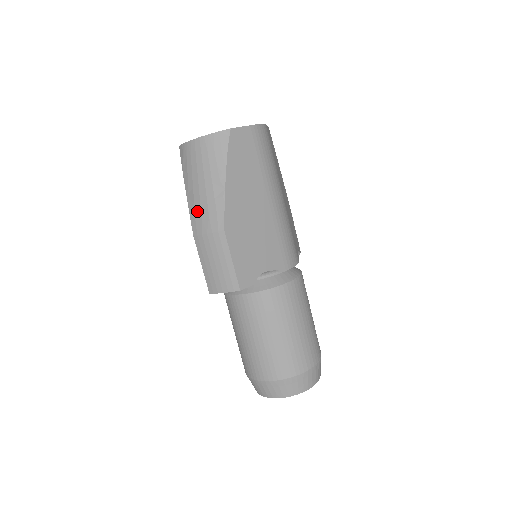
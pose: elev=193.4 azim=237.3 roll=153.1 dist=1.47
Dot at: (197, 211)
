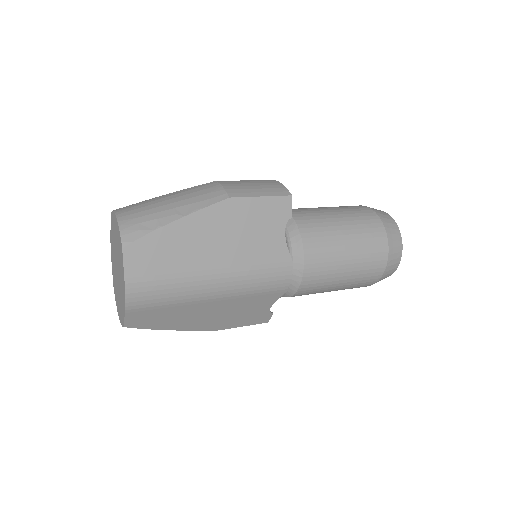
Dot at: occluded
